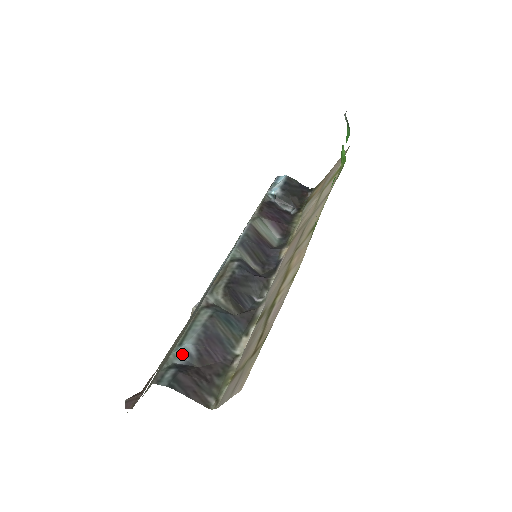
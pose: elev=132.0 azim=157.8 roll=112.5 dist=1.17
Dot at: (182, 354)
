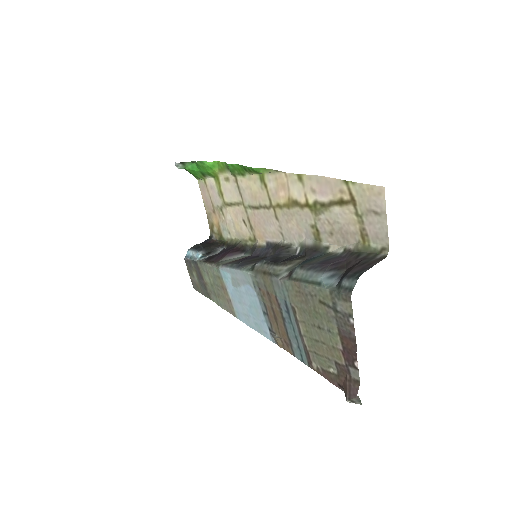
Dot at: (330, 281)
